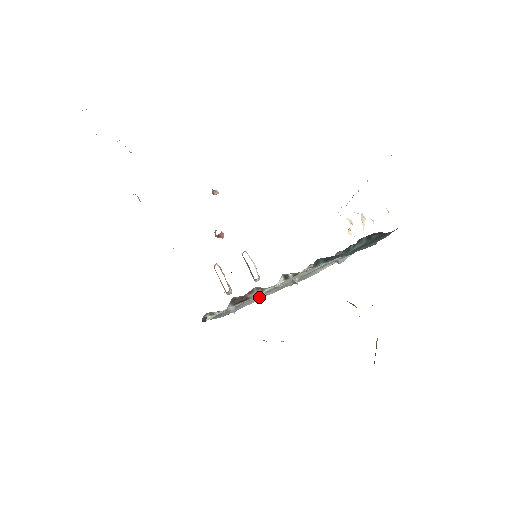
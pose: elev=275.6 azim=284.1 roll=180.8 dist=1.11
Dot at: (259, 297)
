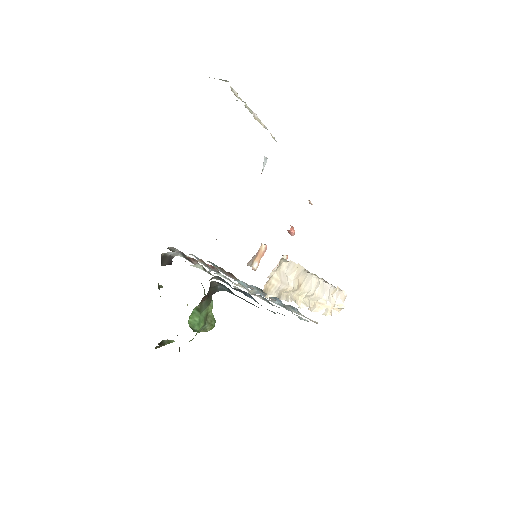
Dot at: occluded
